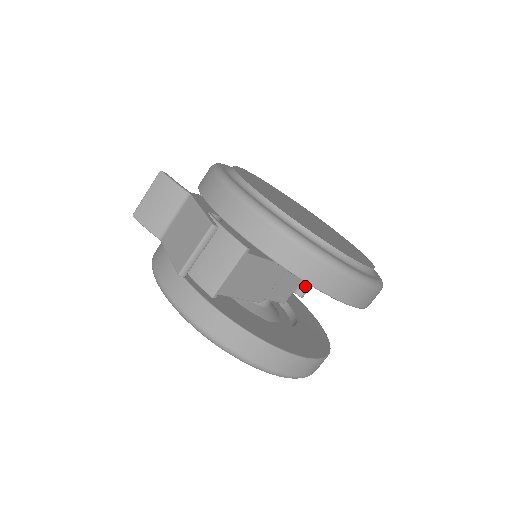
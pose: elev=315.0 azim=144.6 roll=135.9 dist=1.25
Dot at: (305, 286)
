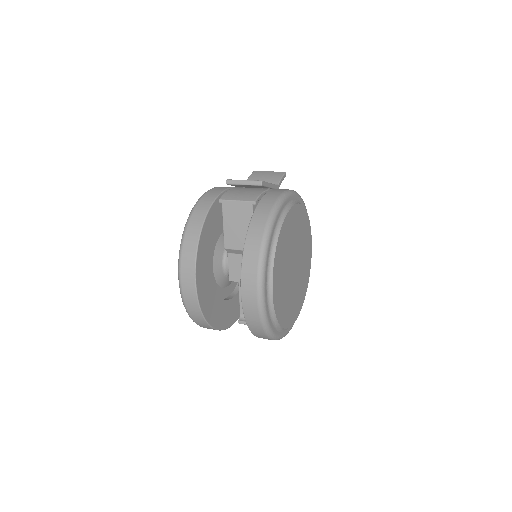
Dot at: occluded
